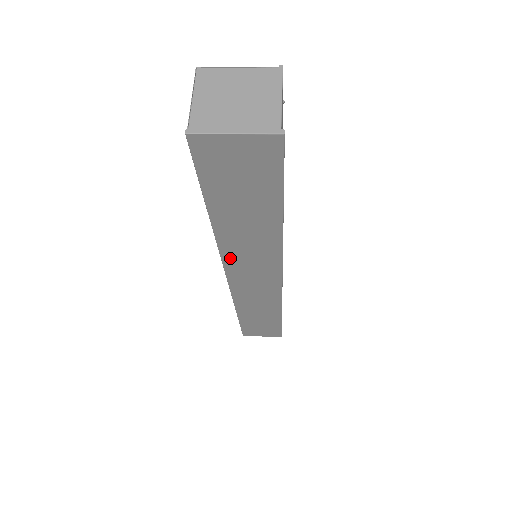
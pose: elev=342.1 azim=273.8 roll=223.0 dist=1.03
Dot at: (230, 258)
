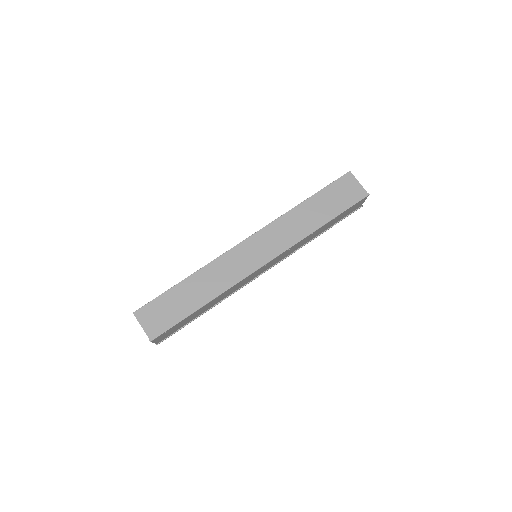
Dot at: occluded
